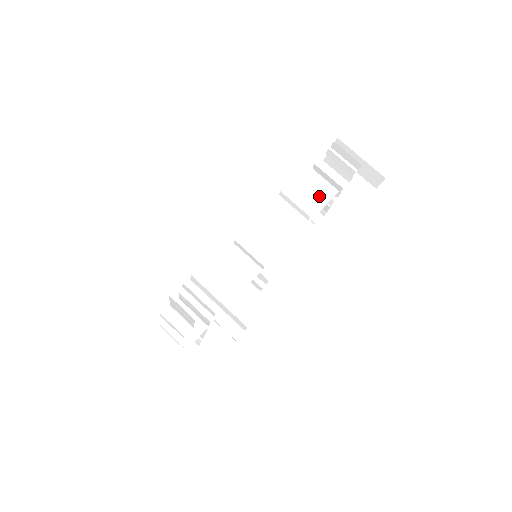
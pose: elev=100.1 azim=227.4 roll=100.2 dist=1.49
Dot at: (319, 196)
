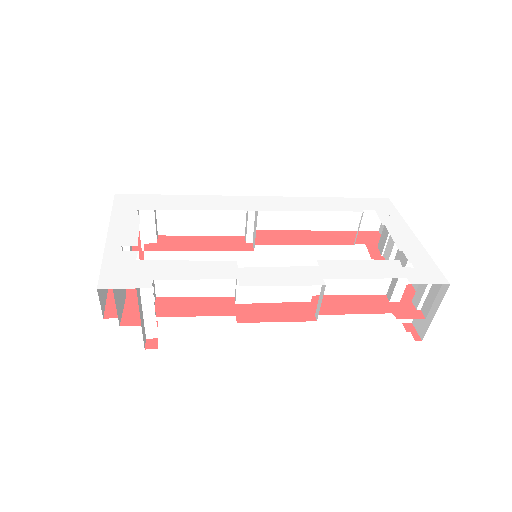
Dot at: (365, 285)
